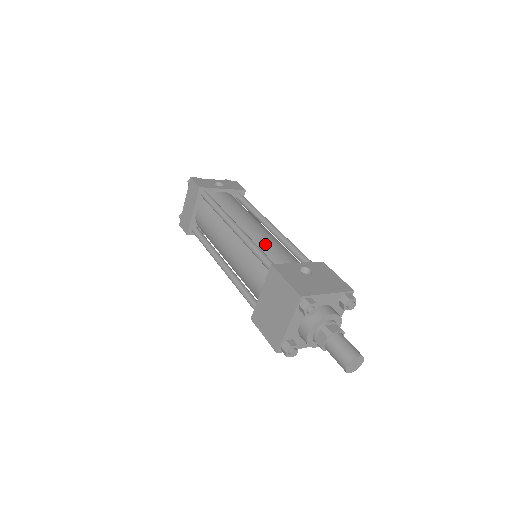
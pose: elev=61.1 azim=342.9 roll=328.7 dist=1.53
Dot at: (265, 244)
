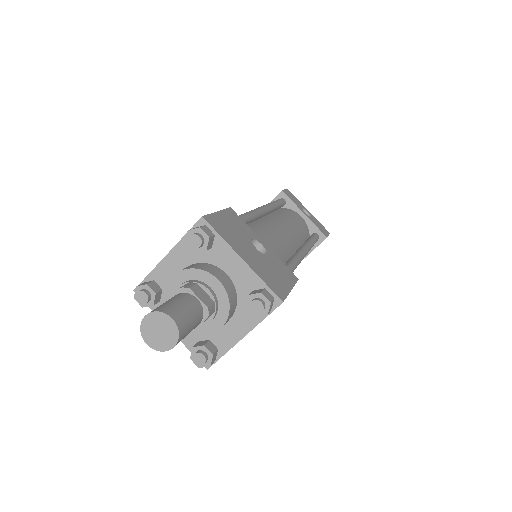
Dot at: (265, 228)
